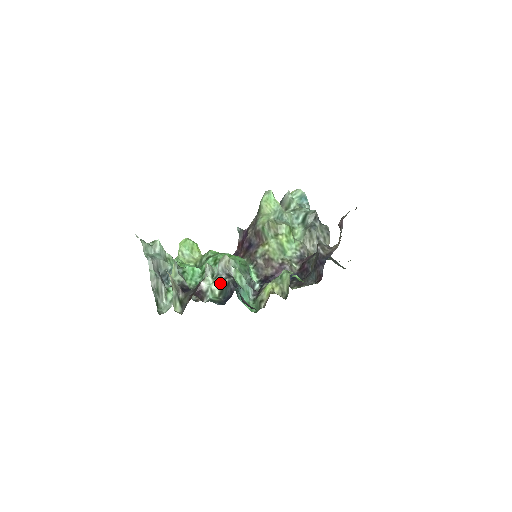
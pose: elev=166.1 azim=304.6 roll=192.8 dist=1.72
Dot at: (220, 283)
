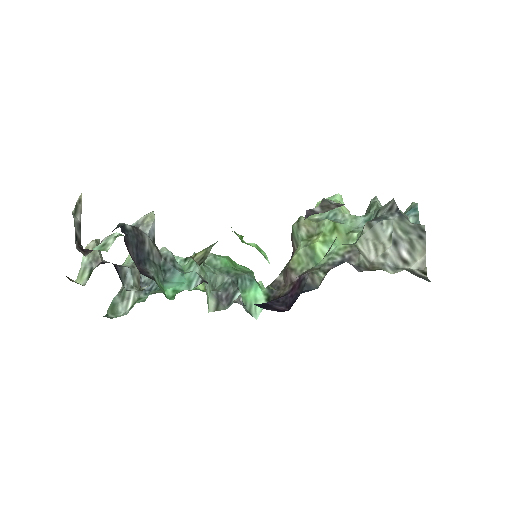
Dot at: occluded
